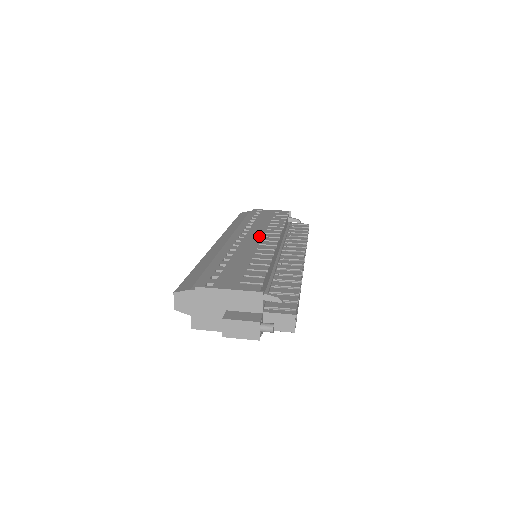
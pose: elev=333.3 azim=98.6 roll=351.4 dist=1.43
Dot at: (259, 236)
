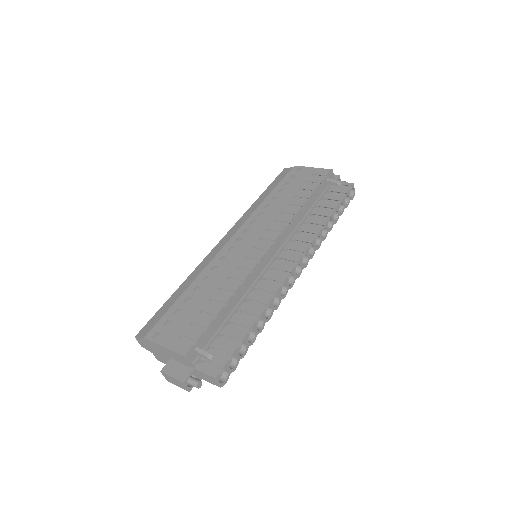
Dot at: (256, 238)
